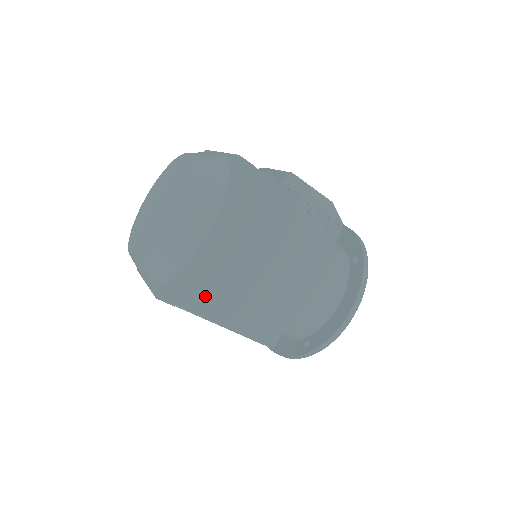
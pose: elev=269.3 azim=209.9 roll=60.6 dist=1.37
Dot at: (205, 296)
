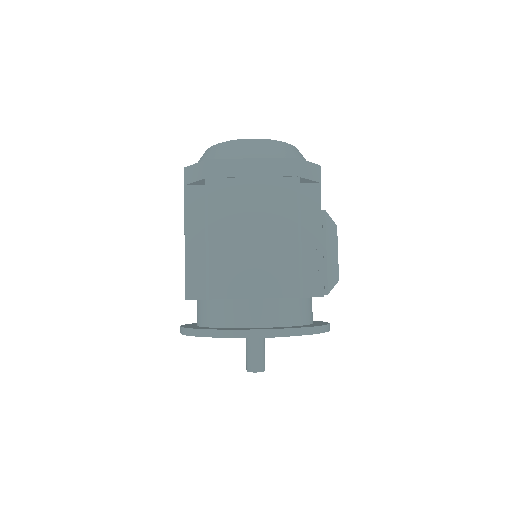
Dot at: (203, 205)
